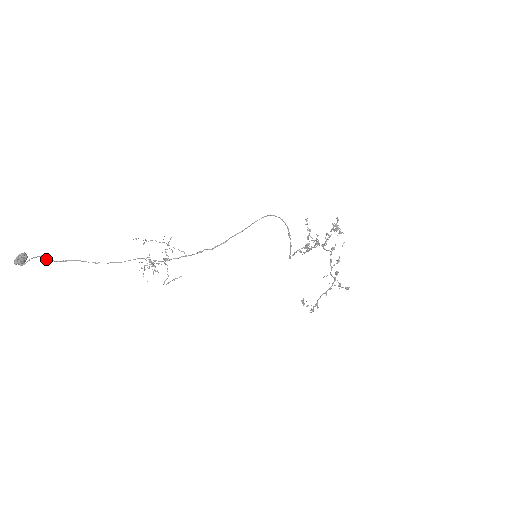
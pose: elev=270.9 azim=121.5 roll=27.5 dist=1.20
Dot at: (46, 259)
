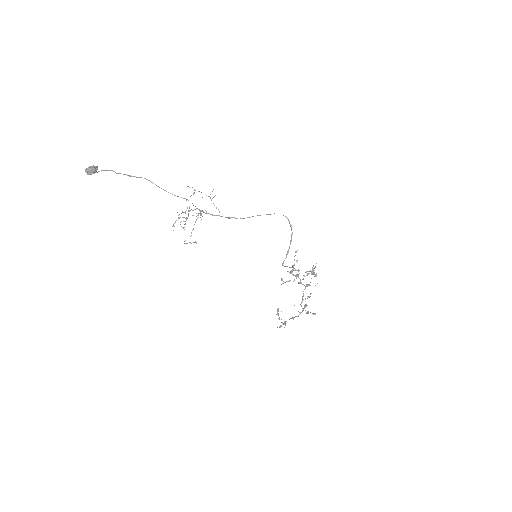
Dot at: (116, 173)
